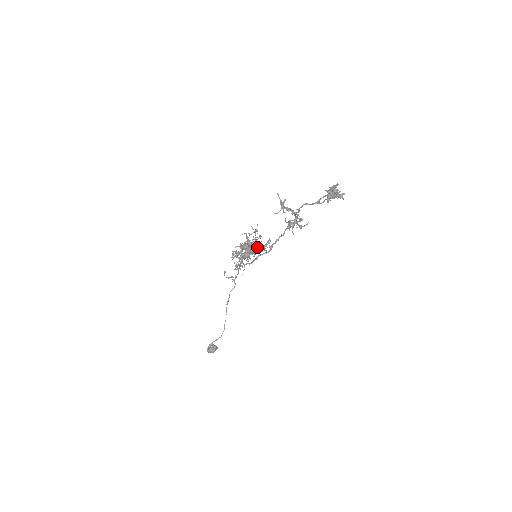
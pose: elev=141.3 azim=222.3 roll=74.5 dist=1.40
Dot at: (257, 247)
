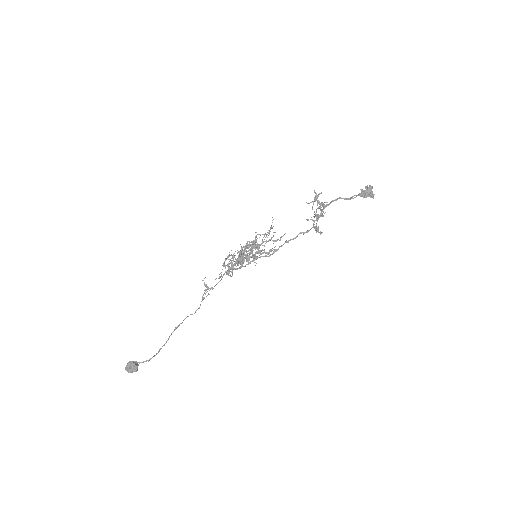
Dot at: (255, 257)
